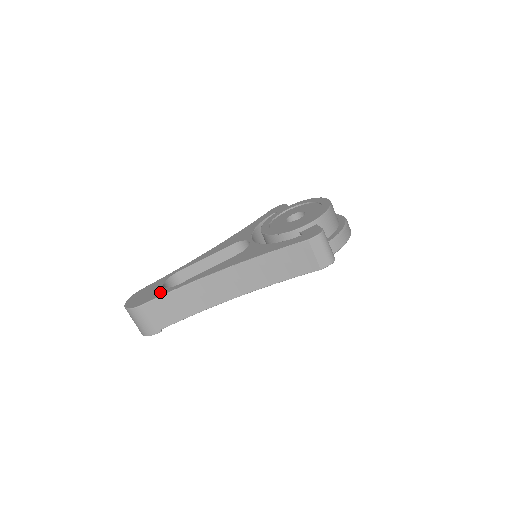
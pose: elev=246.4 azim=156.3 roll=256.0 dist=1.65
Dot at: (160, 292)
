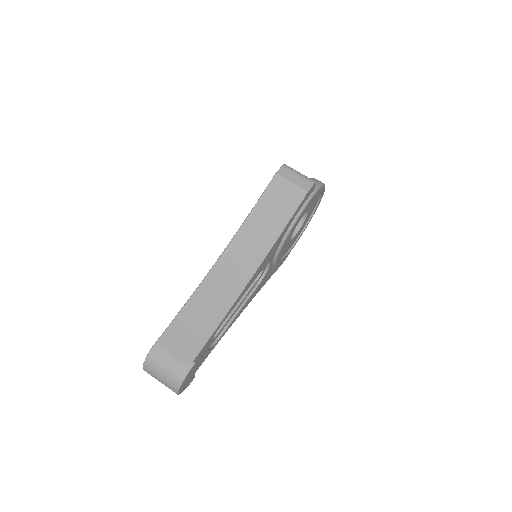
Dot at: occluded
